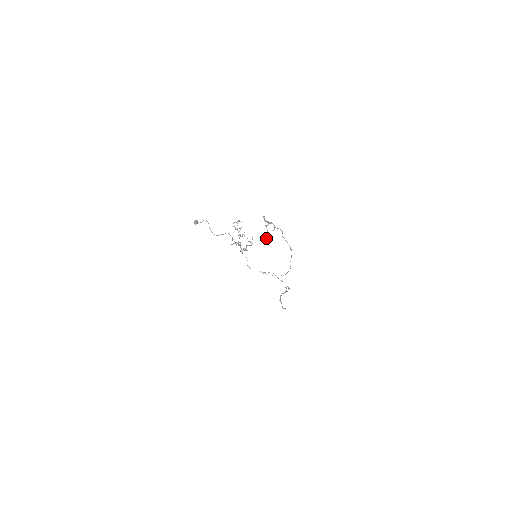
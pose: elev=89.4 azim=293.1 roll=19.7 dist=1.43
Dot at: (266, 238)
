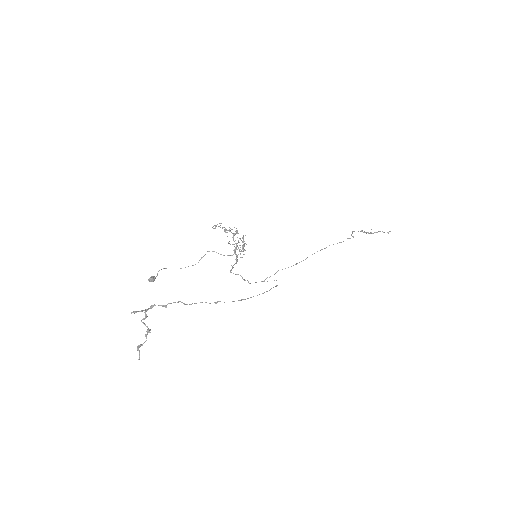
Dot at: (137, 350)
